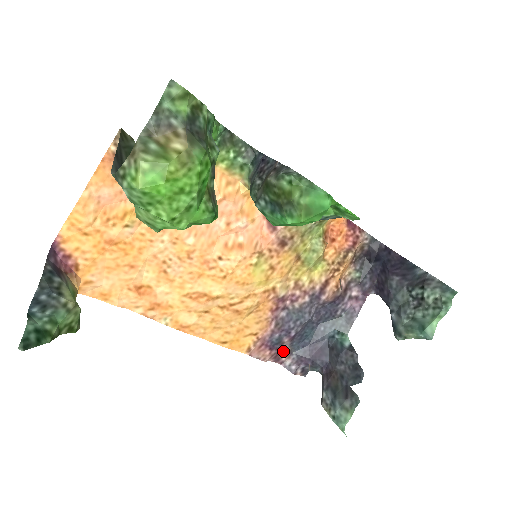
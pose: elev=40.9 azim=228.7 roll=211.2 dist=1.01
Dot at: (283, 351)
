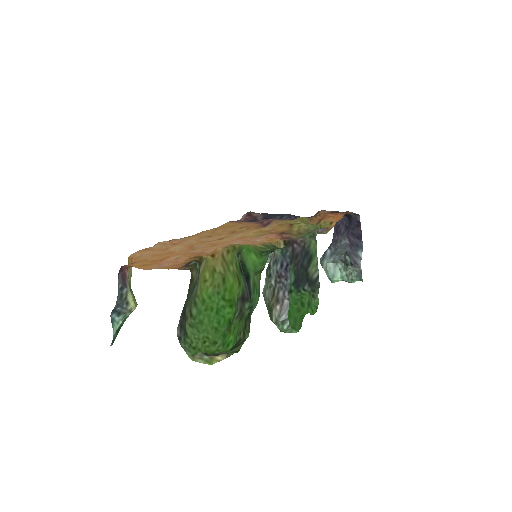
Dot at: (256, 214)
